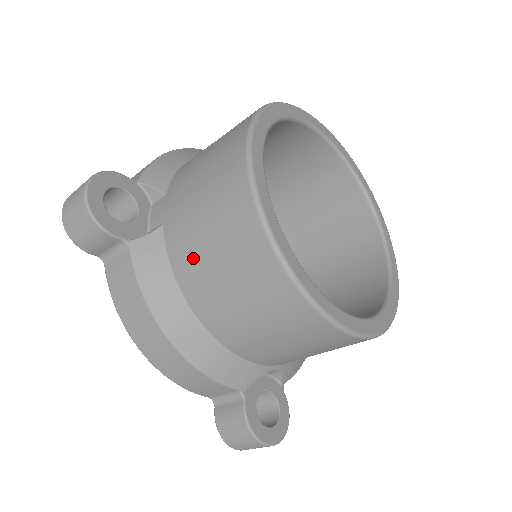
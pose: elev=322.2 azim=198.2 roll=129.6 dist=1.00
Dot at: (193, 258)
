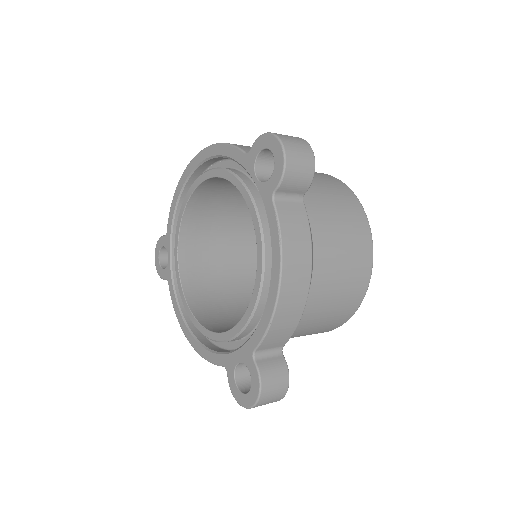
Dot at: (329, 234)
